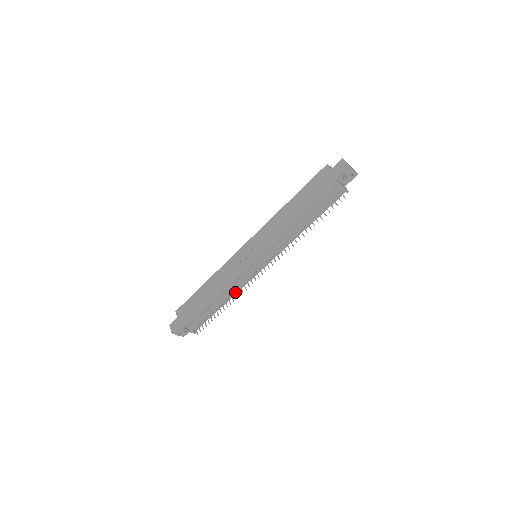
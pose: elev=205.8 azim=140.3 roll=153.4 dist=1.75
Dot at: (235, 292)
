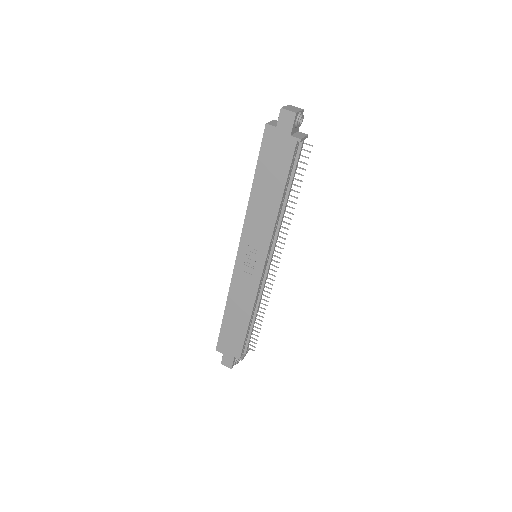
Dot at: occluded
